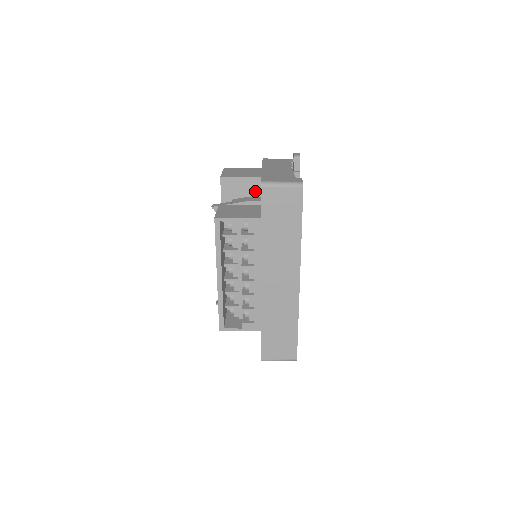
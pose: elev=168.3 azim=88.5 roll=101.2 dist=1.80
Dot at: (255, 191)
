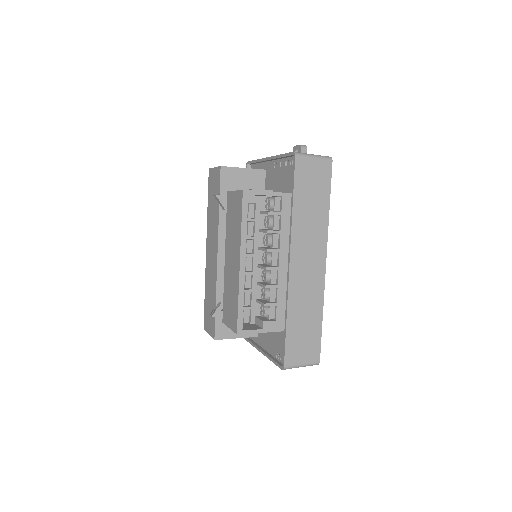
Dot at: (255, 185)
